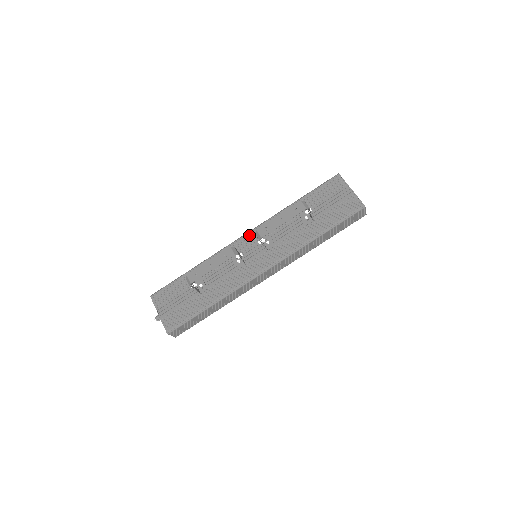
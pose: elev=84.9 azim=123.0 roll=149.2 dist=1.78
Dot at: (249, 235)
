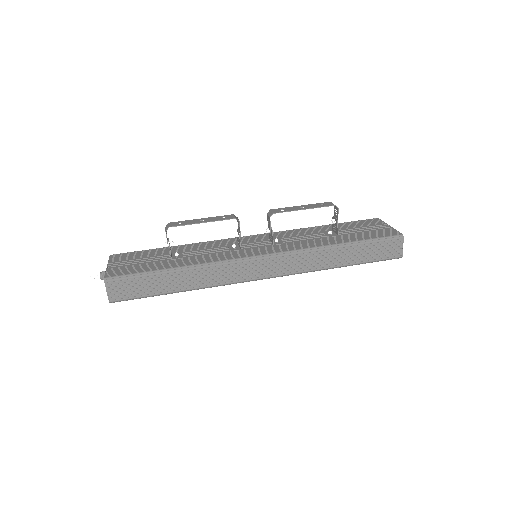
Dot at: (257, 235)
